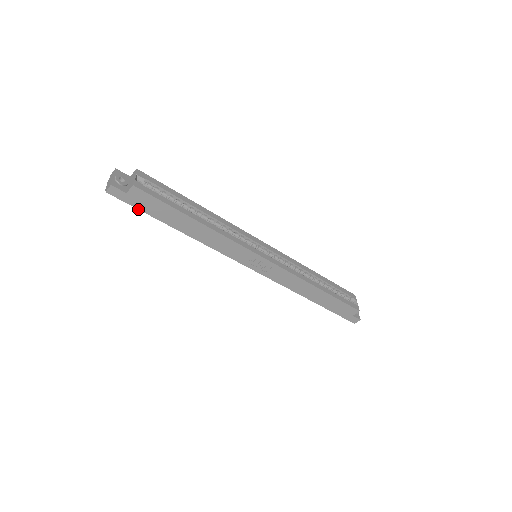
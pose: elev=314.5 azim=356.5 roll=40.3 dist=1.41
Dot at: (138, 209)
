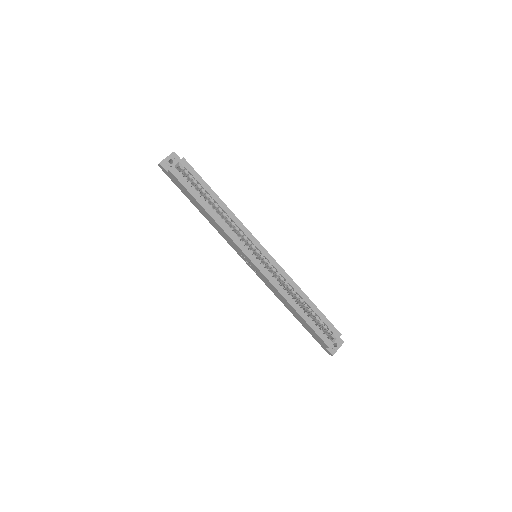
Dot at: (176, 185)
